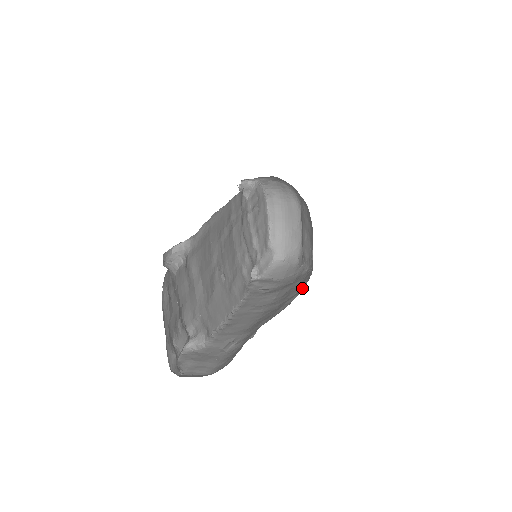
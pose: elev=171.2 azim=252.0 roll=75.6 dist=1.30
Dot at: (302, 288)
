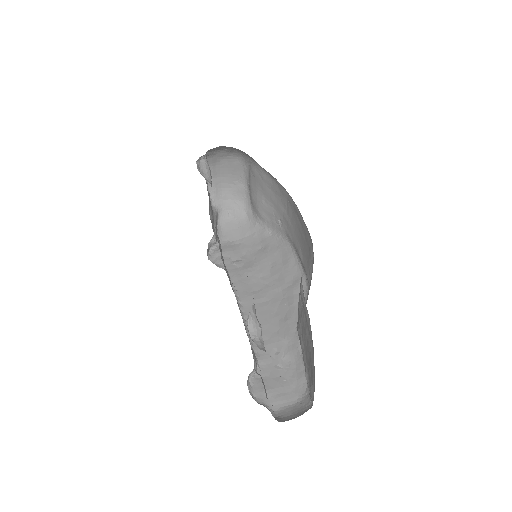
Dot at: (298, 270)
